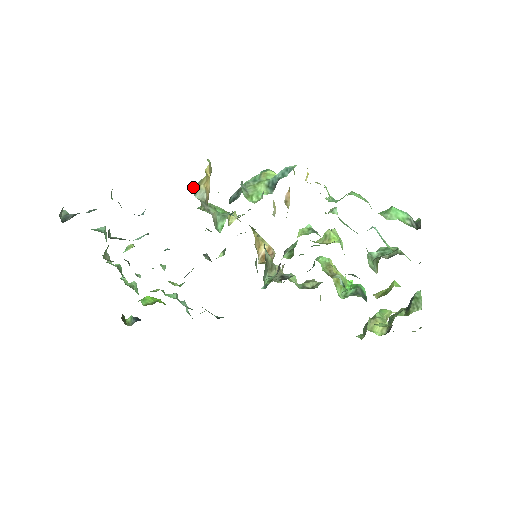
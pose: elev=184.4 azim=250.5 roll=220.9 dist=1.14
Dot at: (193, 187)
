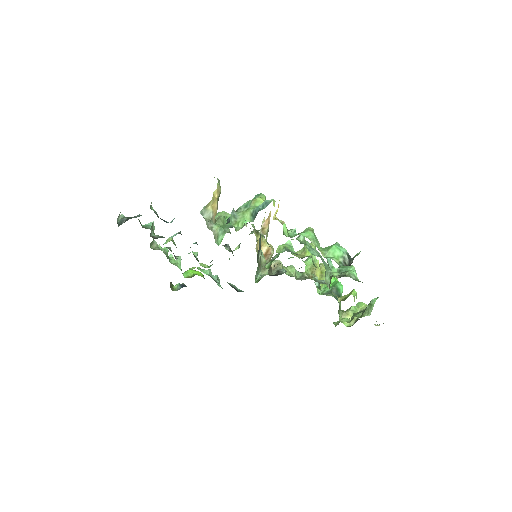
Dot at: (201, 210)
